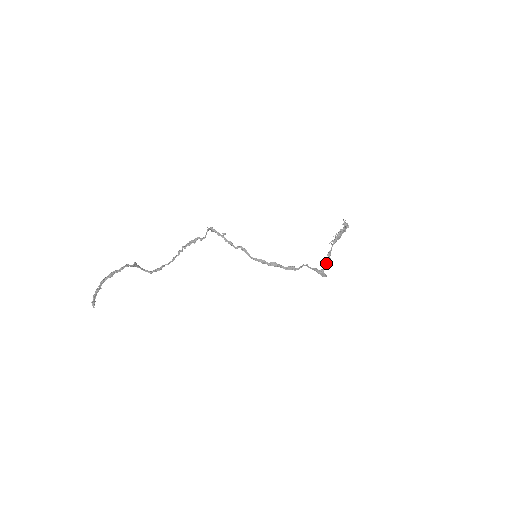
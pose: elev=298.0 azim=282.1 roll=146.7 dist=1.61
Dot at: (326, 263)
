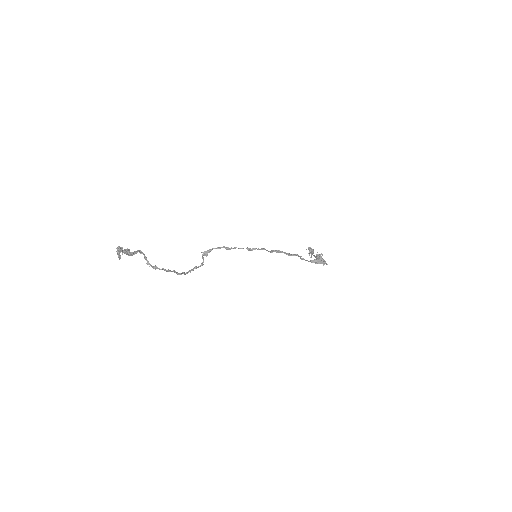
Dot at: (317, 254)
